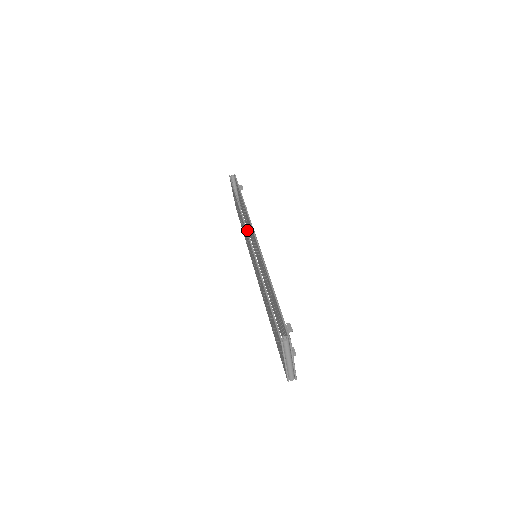
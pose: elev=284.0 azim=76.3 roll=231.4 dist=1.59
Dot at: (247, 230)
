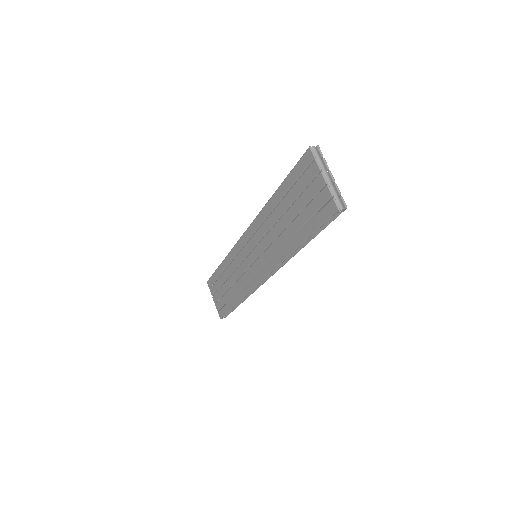
Dot at: (239, 239)
